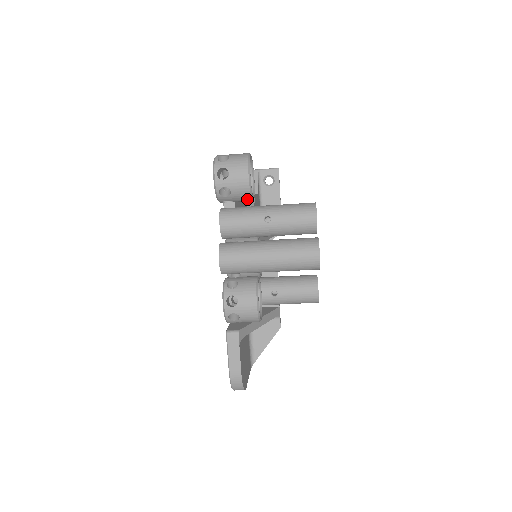
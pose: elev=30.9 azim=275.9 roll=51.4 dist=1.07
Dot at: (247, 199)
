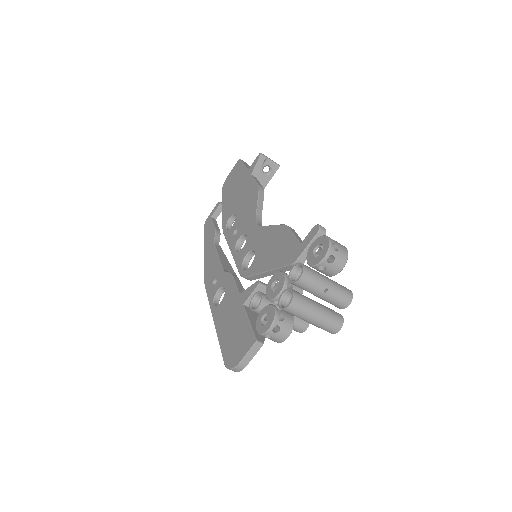
Dot at: (326, 275)
